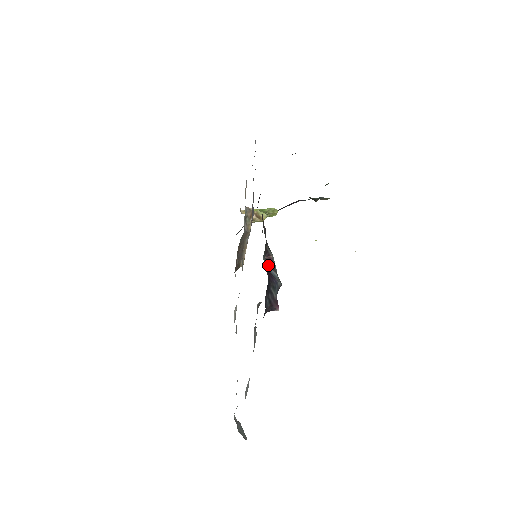
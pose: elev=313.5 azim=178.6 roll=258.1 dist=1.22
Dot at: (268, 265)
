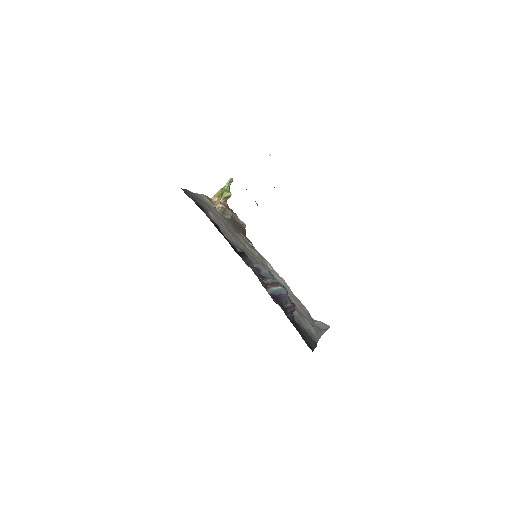
Dot at: (272, 288)
